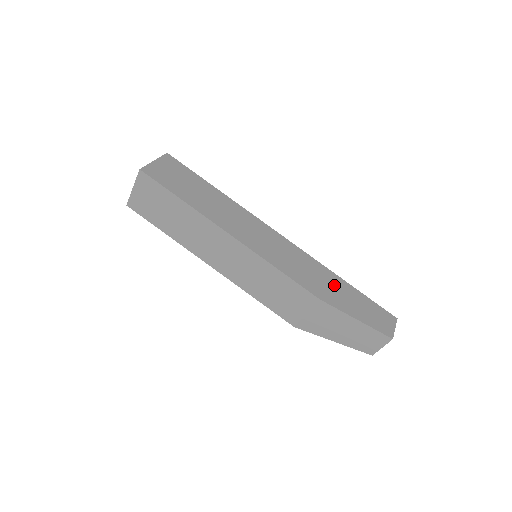
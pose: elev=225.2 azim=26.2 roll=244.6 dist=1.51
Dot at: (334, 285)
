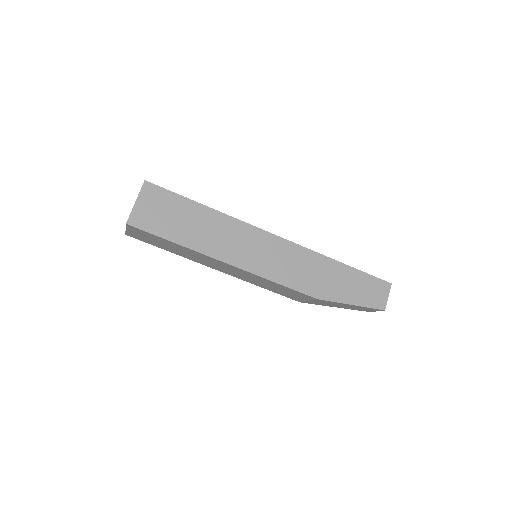
Dot at: (331, 274)
